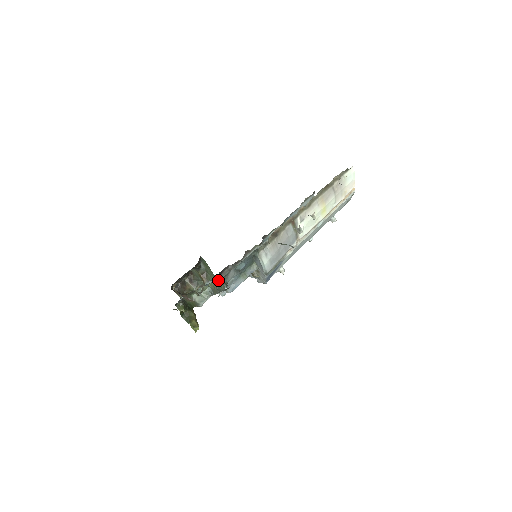
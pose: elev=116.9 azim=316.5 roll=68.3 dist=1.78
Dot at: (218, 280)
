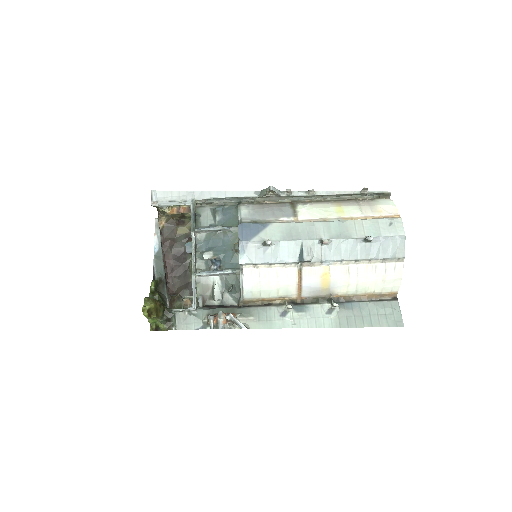
Dot at: occluded
